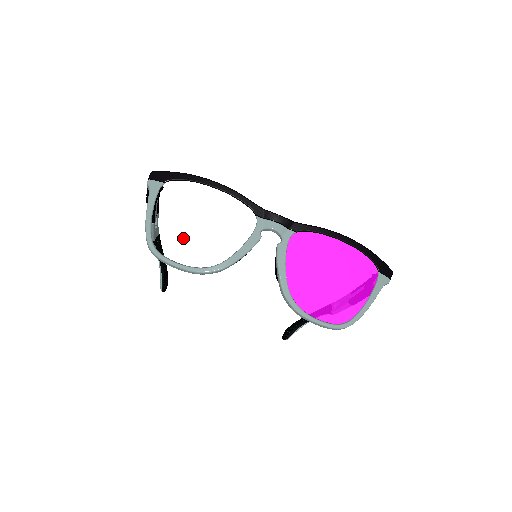
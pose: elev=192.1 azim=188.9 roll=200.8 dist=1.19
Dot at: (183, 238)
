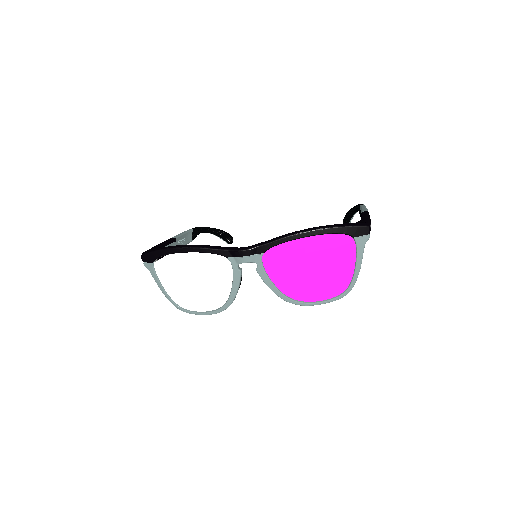
Dot at: (192, 297)
